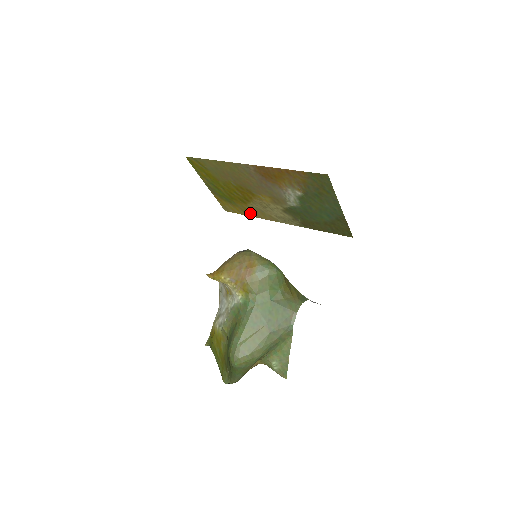
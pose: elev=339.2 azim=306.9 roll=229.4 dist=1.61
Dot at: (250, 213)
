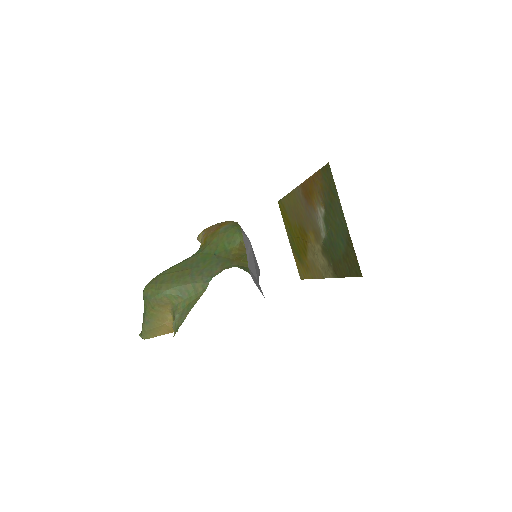
Dot at: (310, 273)
